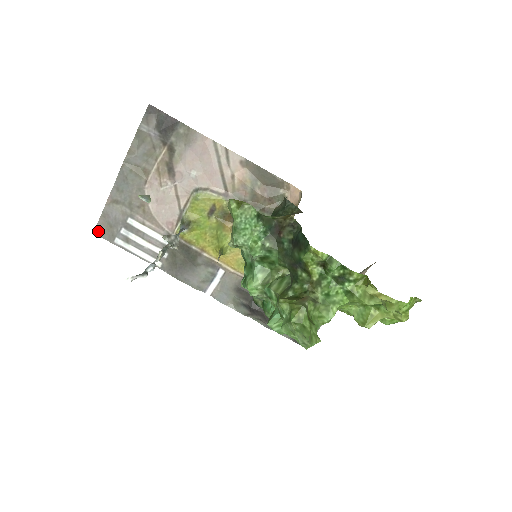
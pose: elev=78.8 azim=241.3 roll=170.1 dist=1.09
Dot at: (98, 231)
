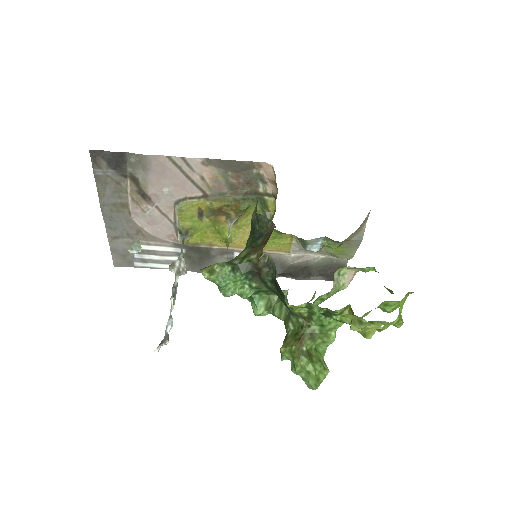
Dot at: (117, 264)
